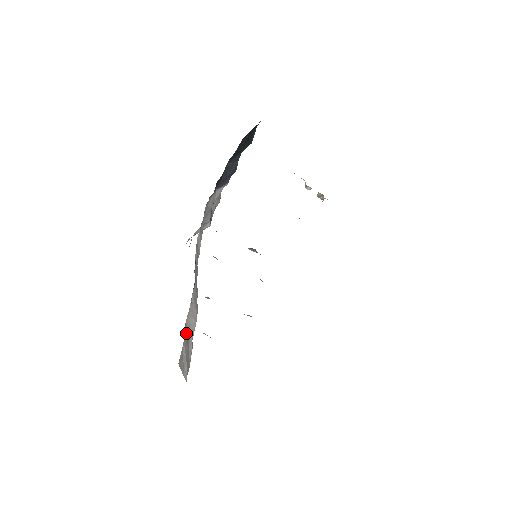
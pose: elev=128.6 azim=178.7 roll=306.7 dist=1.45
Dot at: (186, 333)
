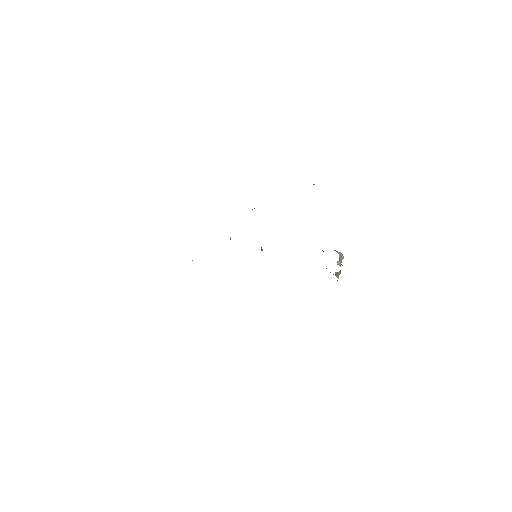
Dot at: occluded
